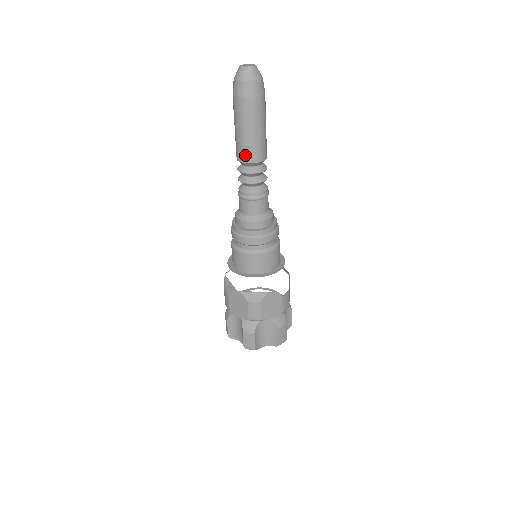
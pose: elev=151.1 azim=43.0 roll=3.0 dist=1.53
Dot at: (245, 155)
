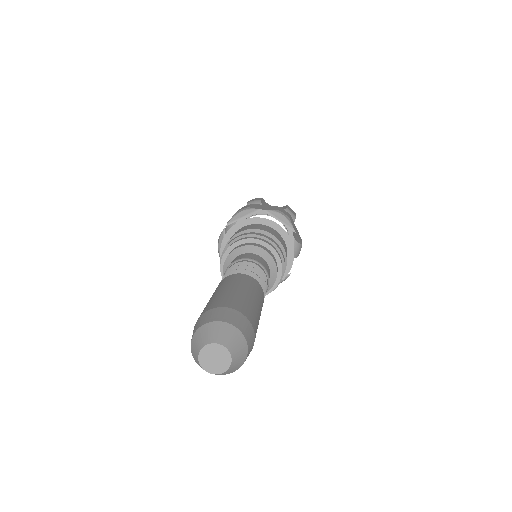
Dot at: occluded
